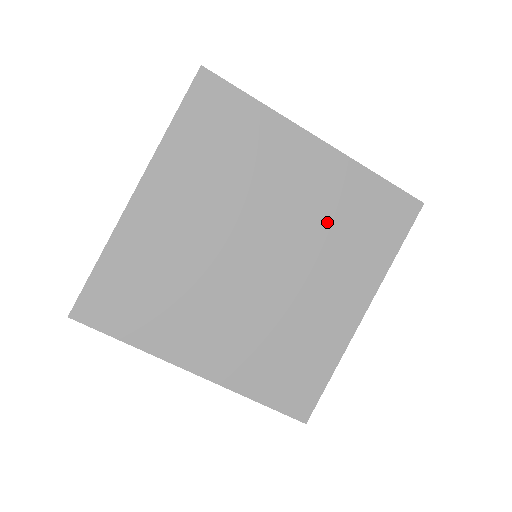
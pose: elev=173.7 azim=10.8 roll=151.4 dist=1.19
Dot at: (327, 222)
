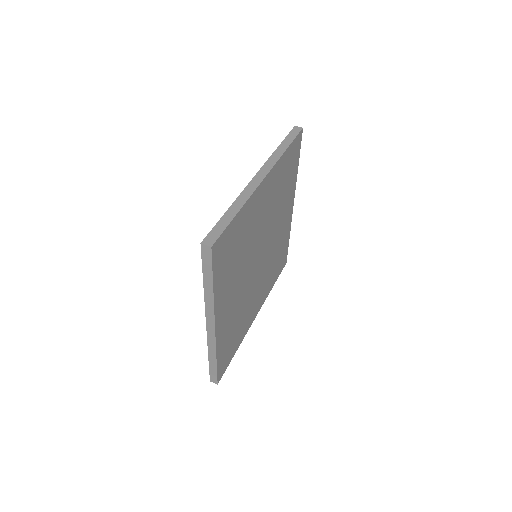
Dot at: (276, 202)
